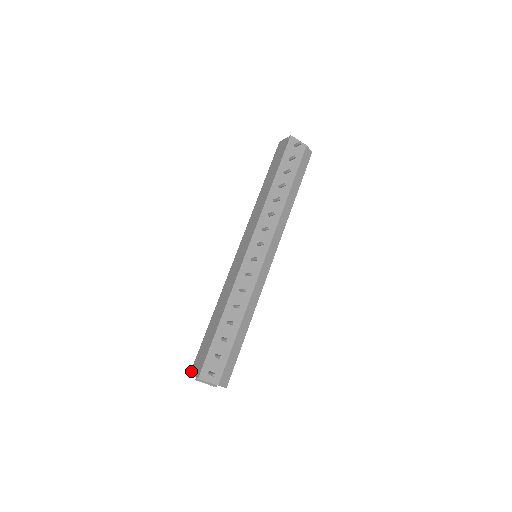
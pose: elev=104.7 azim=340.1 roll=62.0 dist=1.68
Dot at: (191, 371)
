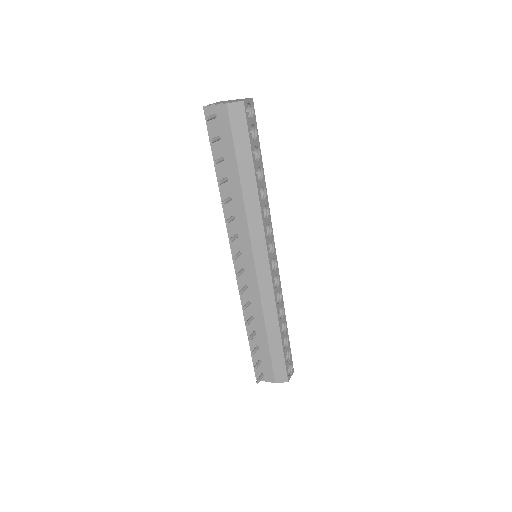
Dot at: occluded
